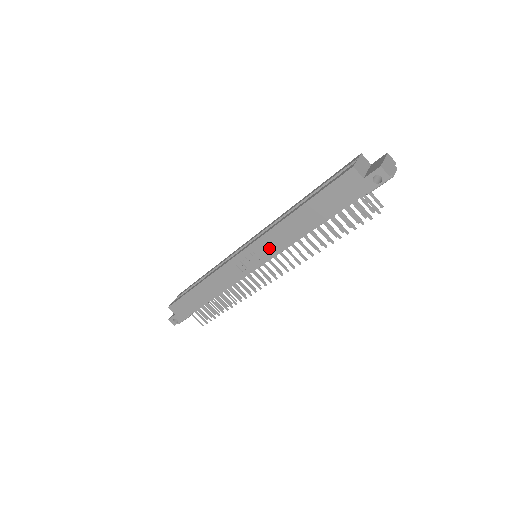
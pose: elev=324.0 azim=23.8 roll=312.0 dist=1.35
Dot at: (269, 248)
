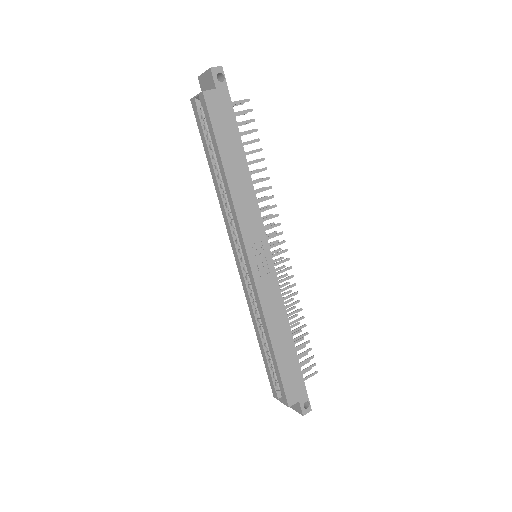
Dot at: (253, 225)
